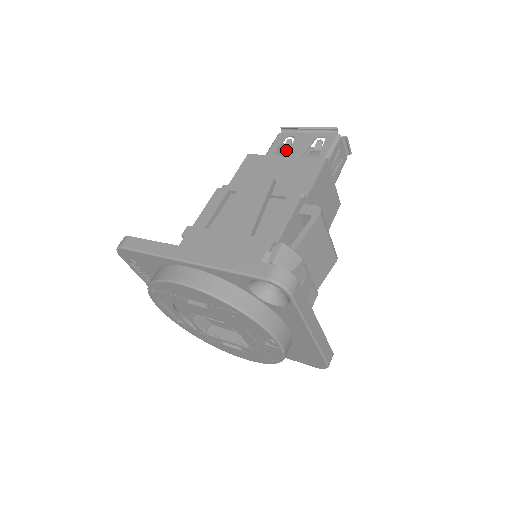
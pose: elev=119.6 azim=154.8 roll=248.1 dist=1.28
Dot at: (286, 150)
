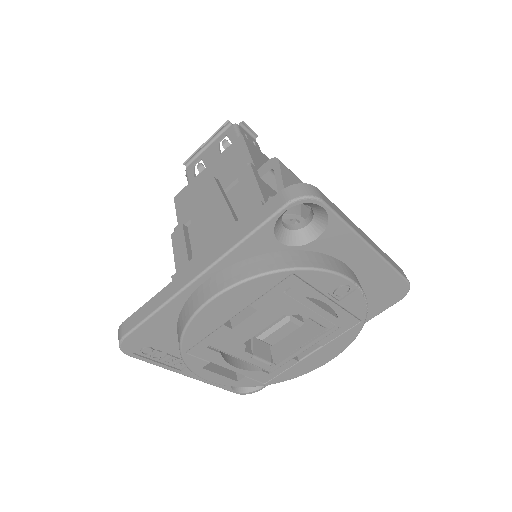
Dot at: occluded
